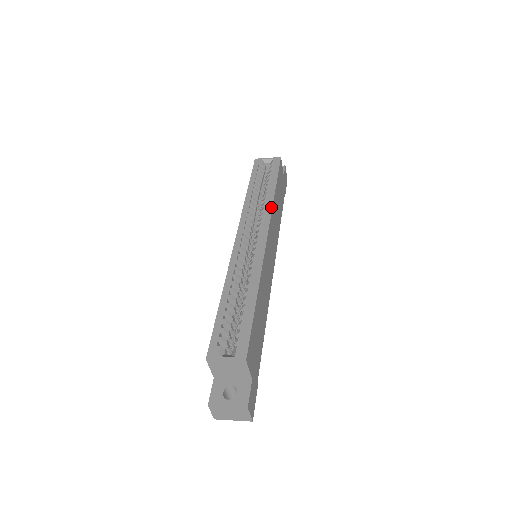
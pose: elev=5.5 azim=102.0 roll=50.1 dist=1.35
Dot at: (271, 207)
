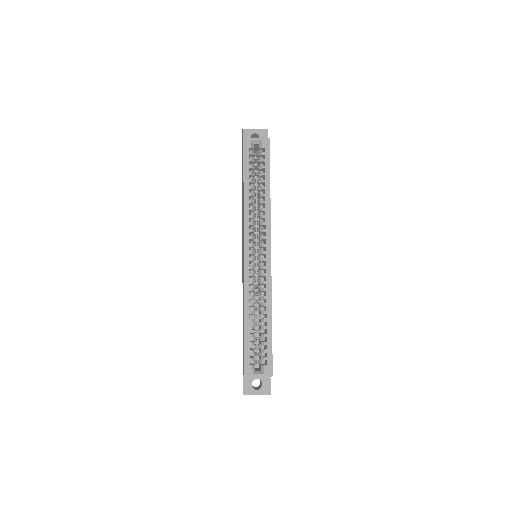
Dot at: (270, 215)
